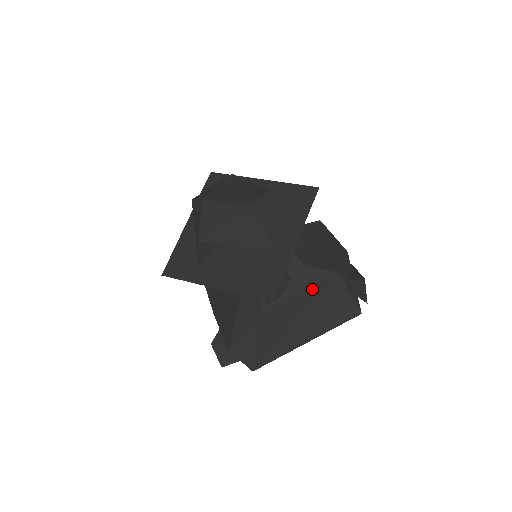
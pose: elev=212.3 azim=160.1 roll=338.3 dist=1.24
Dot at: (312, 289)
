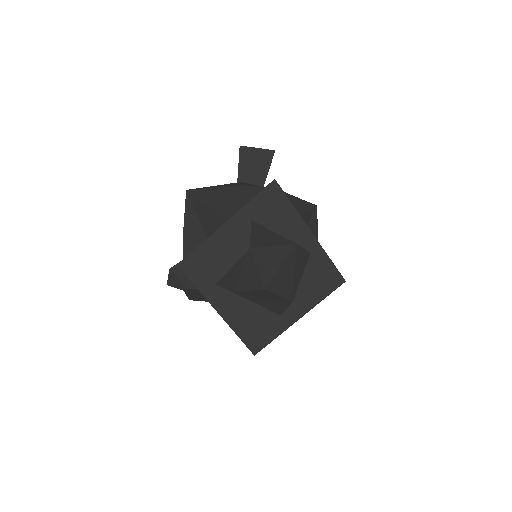
Dot at: occluded
